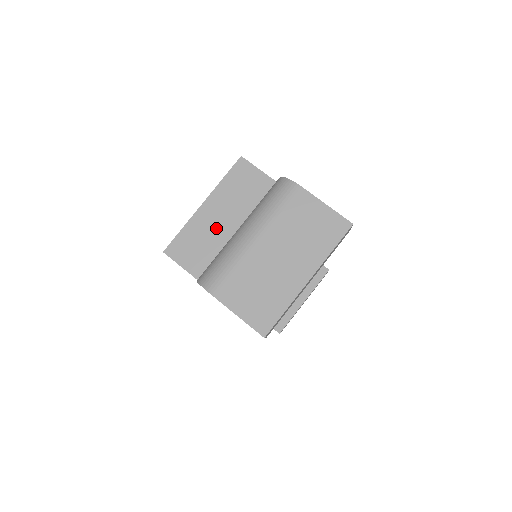
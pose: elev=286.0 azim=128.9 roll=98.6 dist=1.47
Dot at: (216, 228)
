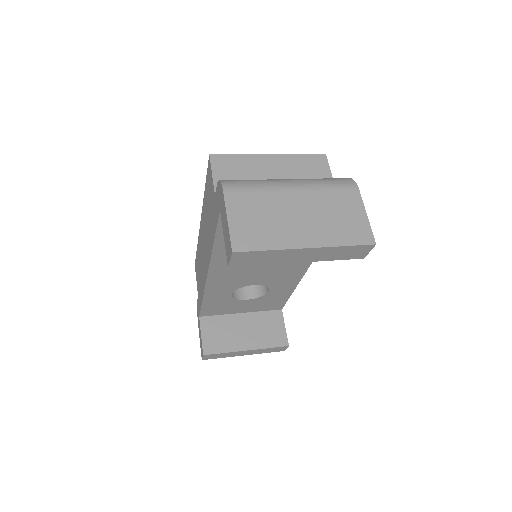
Dot at: (263, 175)
